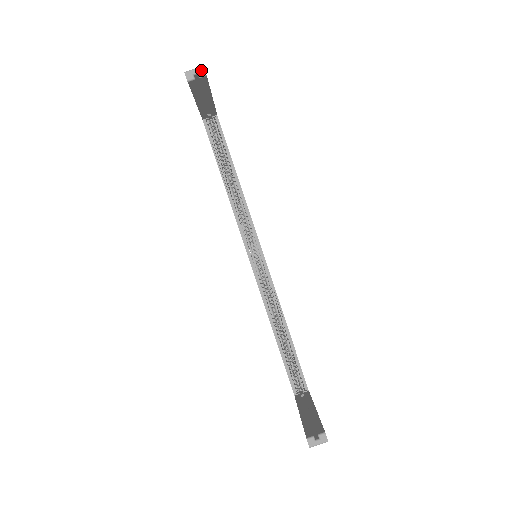
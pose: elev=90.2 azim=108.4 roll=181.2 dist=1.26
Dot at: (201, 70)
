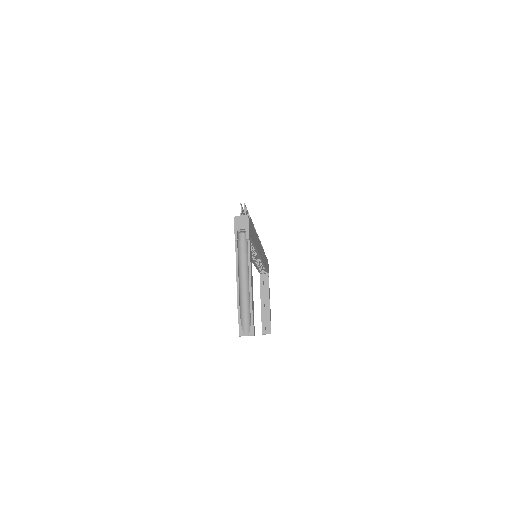
Dot at: occluded
